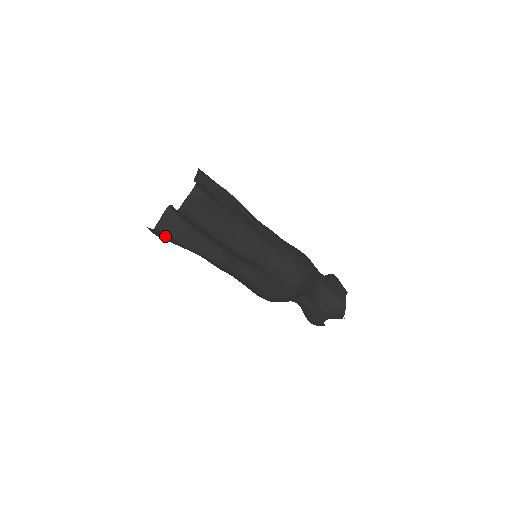
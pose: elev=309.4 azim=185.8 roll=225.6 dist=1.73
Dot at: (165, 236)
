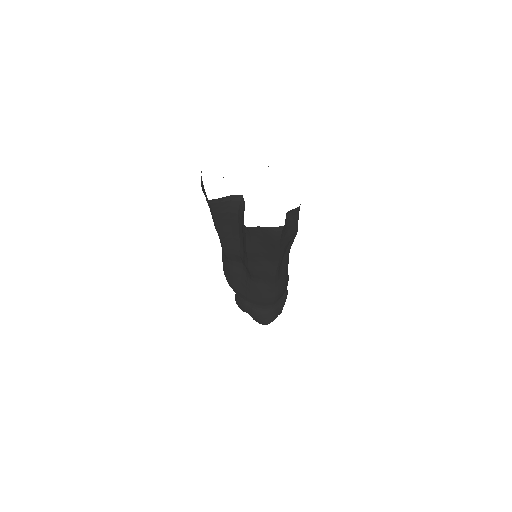
Dot at: (209, 206)
